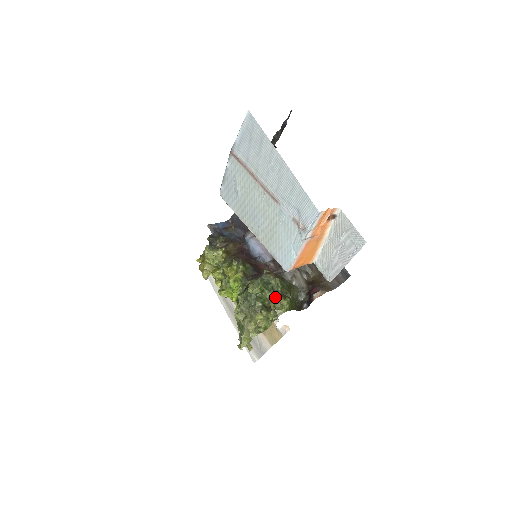
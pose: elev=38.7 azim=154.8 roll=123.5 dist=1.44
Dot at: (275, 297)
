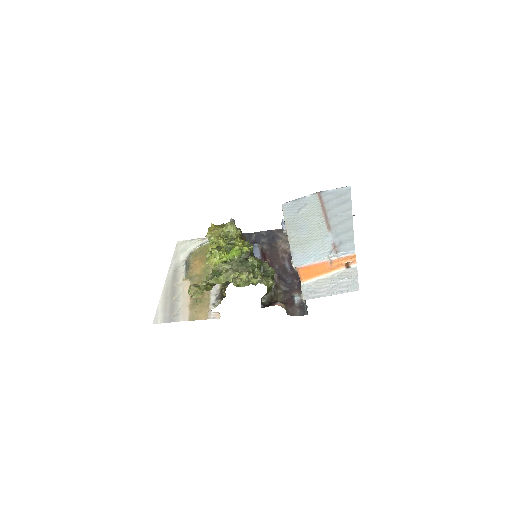
Dot at: (265, 276)
